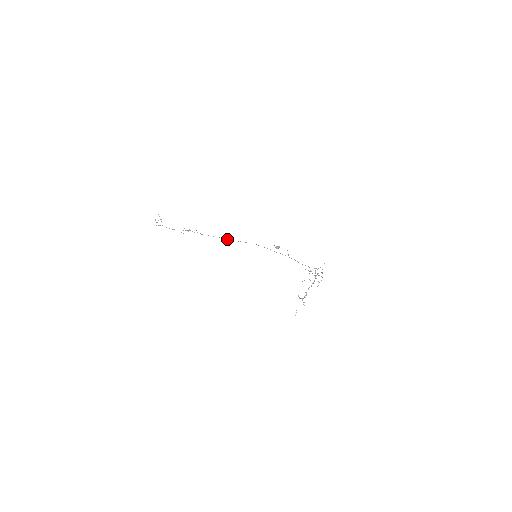
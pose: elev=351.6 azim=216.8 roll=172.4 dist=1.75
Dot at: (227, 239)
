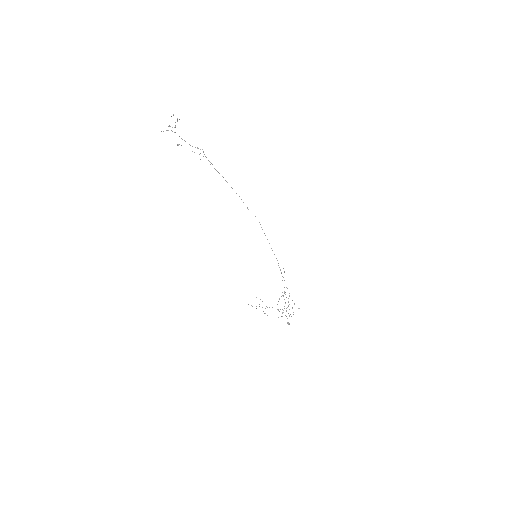
Dot at: (236, 193)
